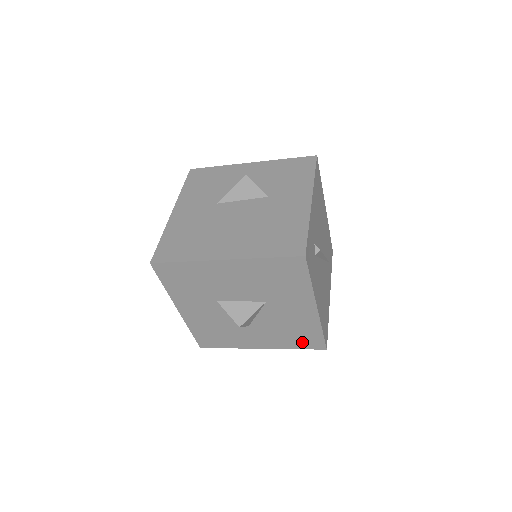
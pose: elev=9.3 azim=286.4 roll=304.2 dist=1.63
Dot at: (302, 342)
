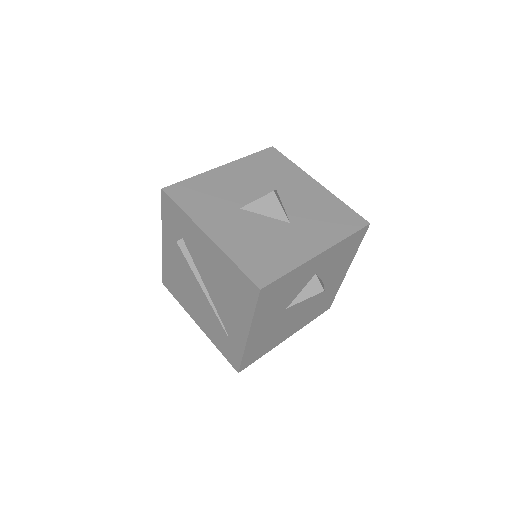
Dot at: occluded
